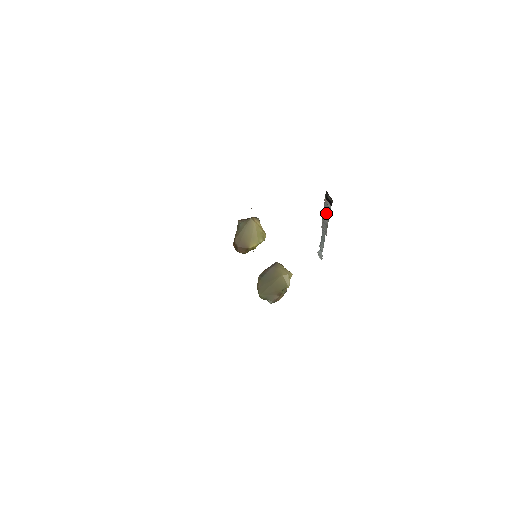
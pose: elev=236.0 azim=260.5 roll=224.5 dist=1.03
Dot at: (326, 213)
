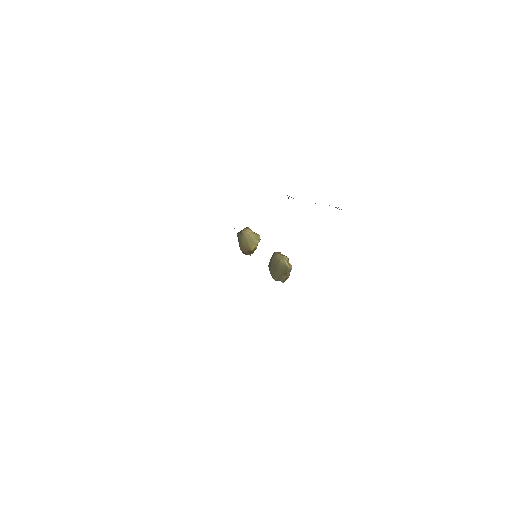
Dot at: occluded
